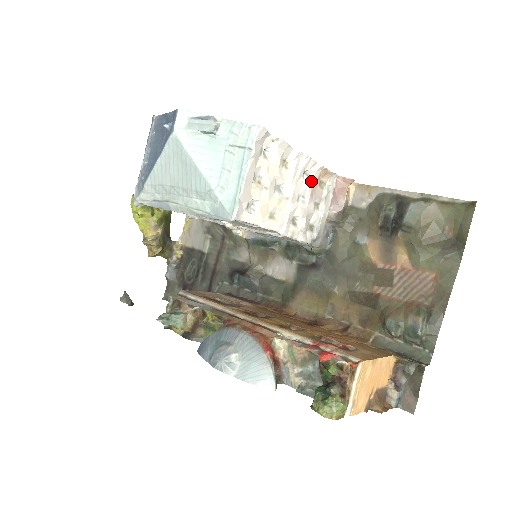
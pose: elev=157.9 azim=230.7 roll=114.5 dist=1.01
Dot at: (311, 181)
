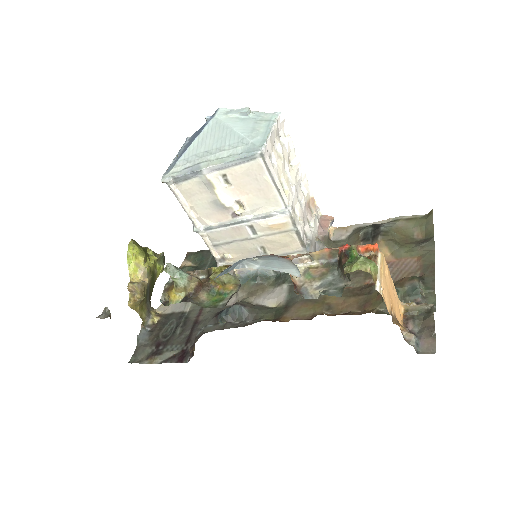
Dot at: (305, 196)
